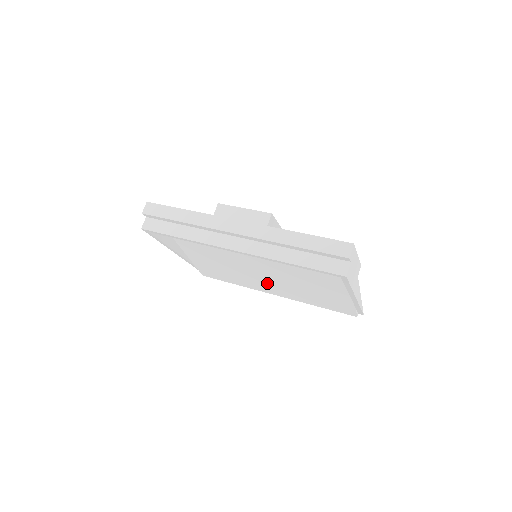
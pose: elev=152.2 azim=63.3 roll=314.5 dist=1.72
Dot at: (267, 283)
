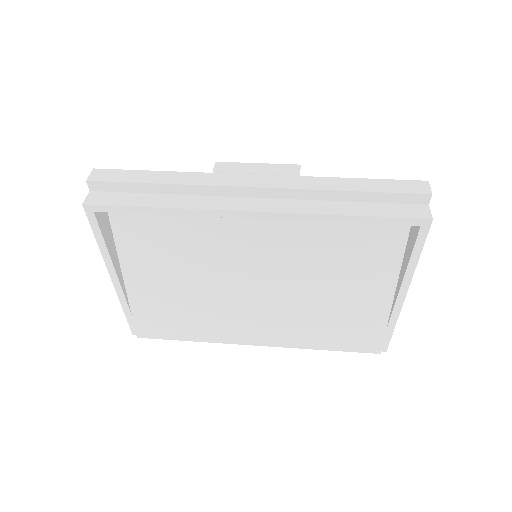
Dot at: (254, 318)
